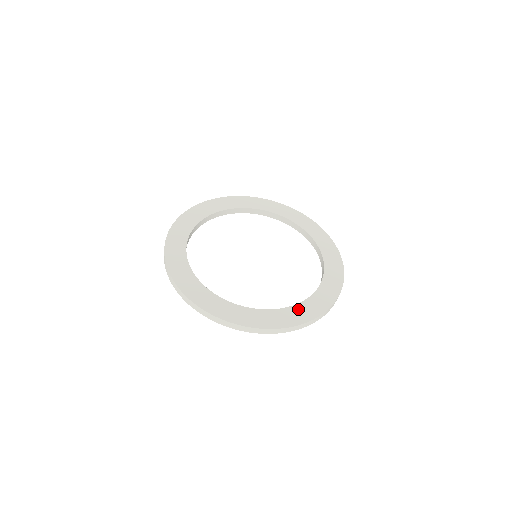
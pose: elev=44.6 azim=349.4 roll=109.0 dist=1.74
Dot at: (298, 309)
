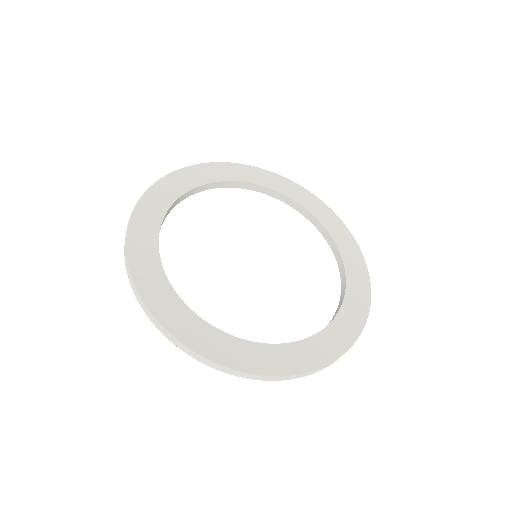
Dot at: (222, 339)
